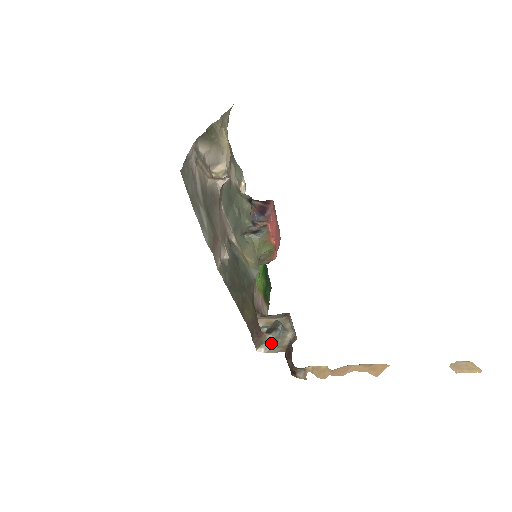
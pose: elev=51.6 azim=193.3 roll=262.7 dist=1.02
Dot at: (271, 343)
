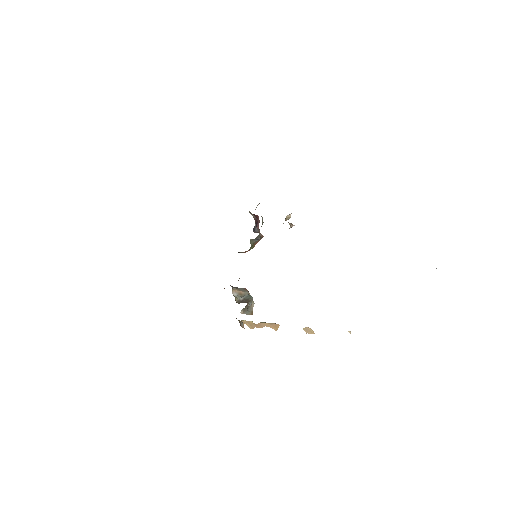
Dot at: (247, 309)
